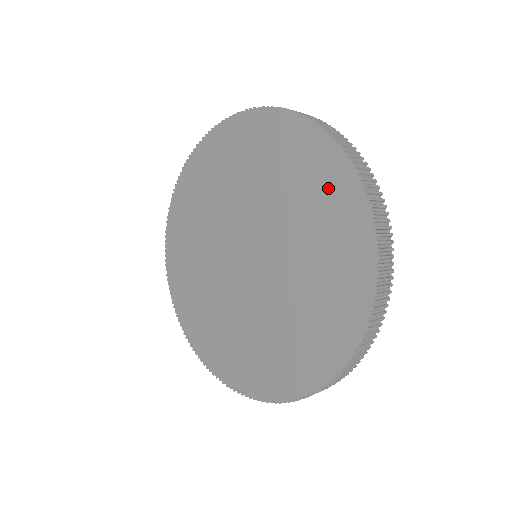
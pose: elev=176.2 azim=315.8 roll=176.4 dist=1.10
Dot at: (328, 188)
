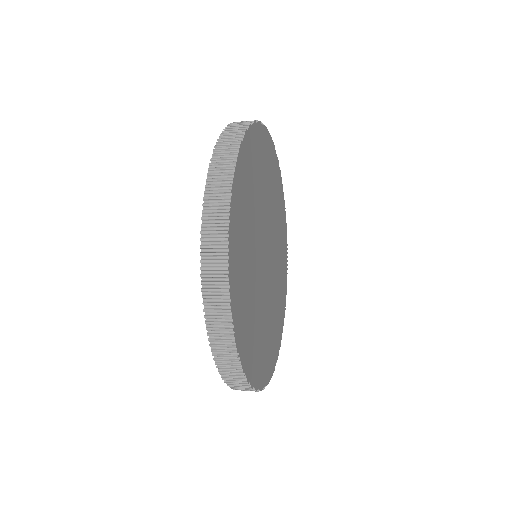
Dot at: occluded
